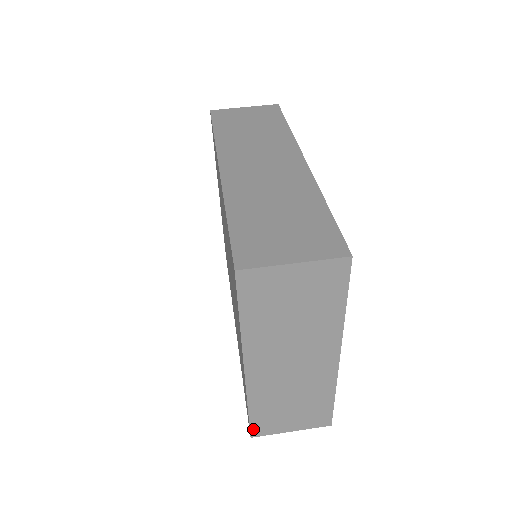
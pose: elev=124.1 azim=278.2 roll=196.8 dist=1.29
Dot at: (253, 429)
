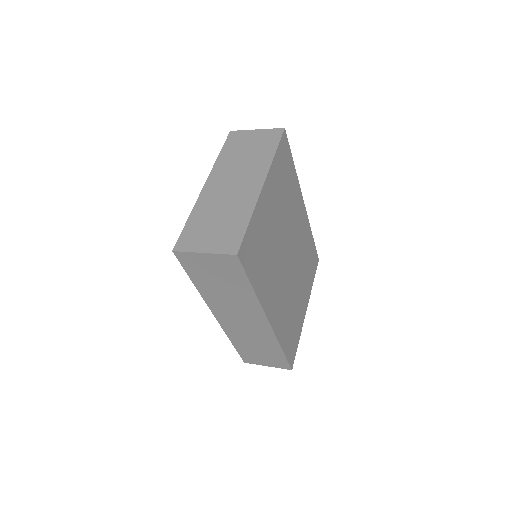
Dot at: (180, 241)
